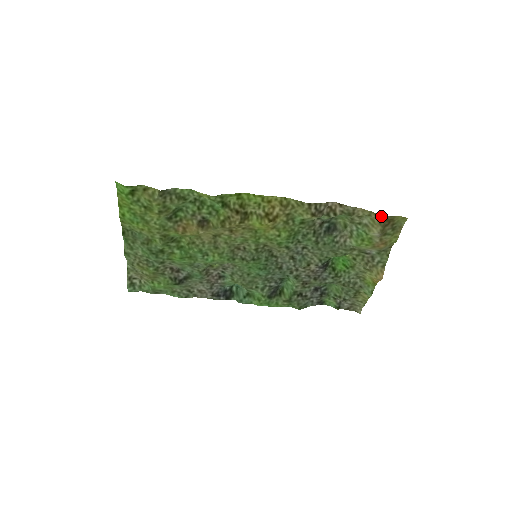
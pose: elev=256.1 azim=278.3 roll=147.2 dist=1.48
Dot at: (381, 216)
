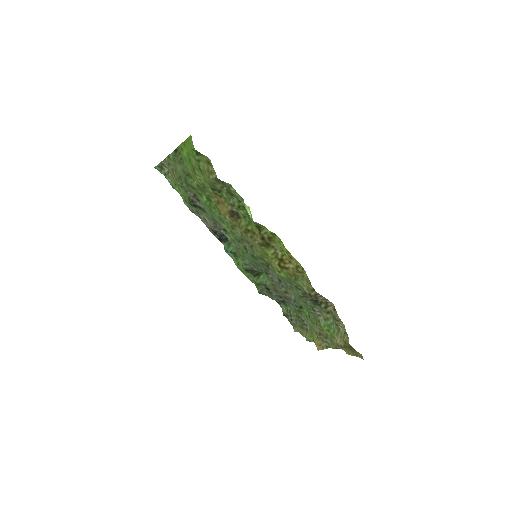
Dot at: (349, 344)
